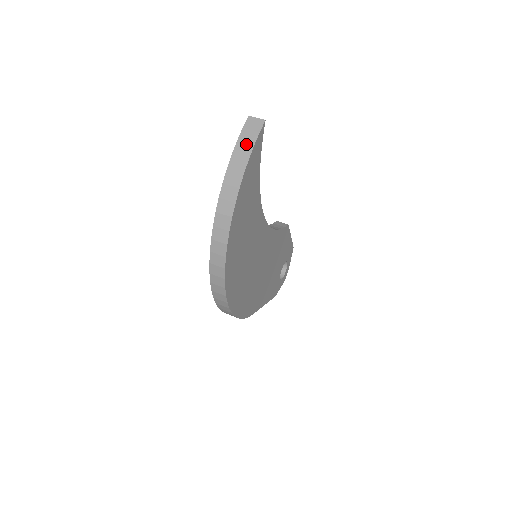
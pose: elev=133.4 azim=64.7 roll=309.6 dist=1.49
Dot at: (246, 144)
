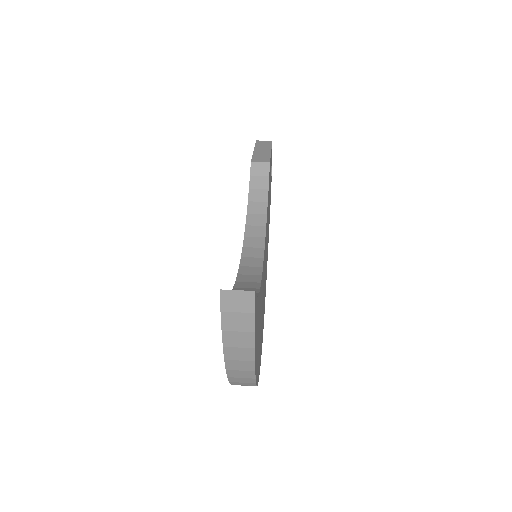
Dot at: (240, 333)
